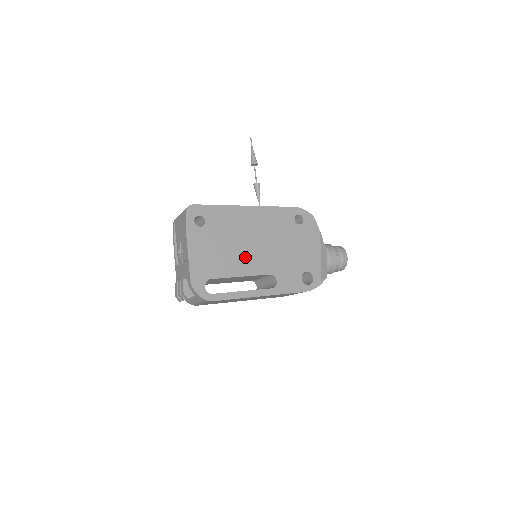
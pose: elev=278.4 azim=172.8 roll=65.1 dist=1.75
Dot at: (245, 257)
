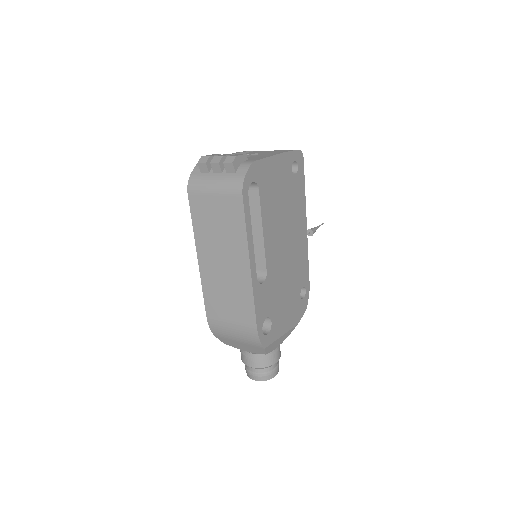
Dot at: (276, 232)
